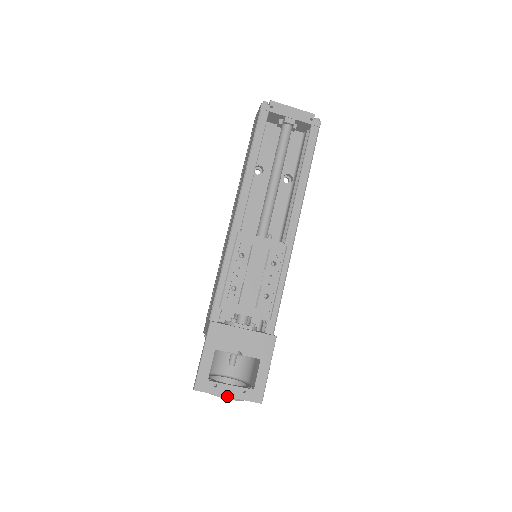
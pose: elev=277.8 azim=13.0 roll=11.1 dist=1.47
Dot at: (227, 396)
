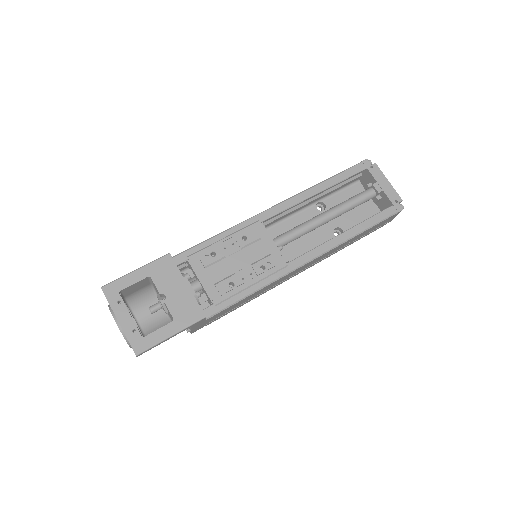
Dot at: (118, 319)
